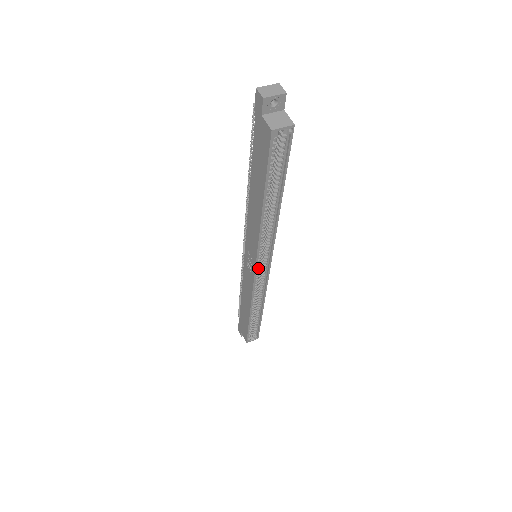
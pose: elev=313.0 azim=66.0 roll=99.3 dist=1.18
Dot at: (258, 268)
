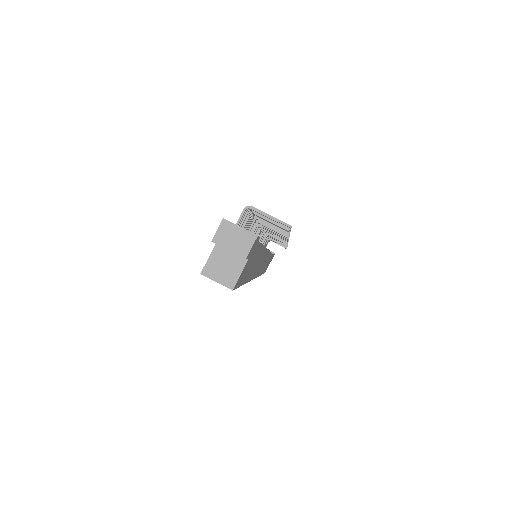
Dot at: occluded
